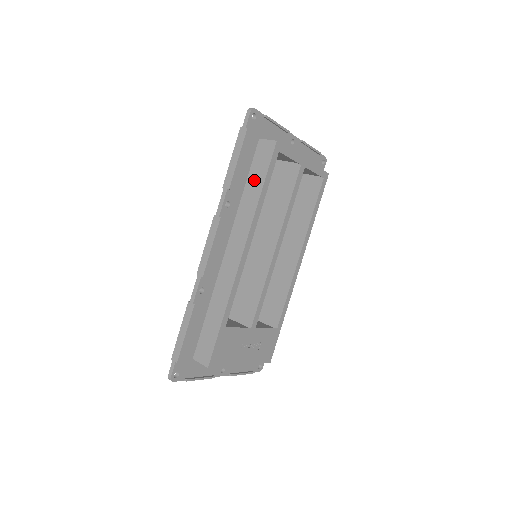
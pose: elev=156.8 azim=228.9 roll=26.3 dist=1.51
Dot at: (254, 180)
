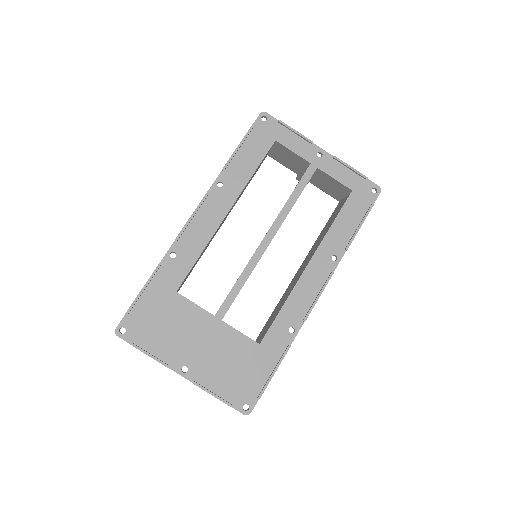
Dot at: occluded
